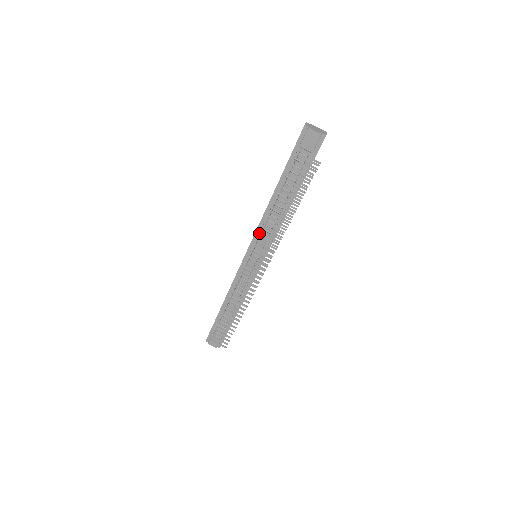
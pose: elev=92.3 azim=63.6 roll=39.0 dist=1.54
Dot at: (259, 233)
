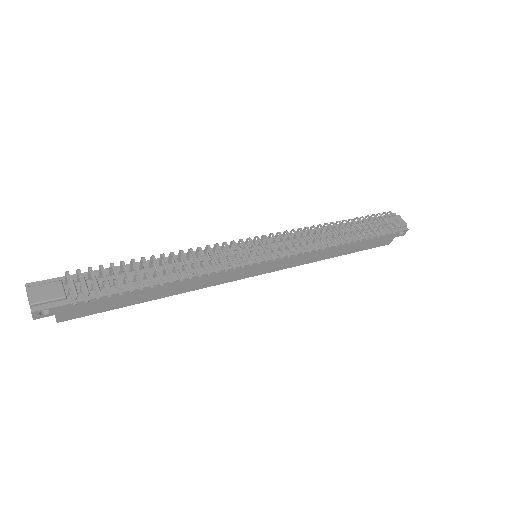
Dot at: occluded
